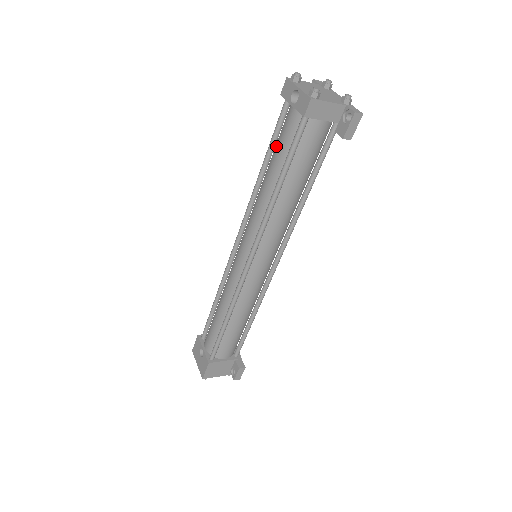
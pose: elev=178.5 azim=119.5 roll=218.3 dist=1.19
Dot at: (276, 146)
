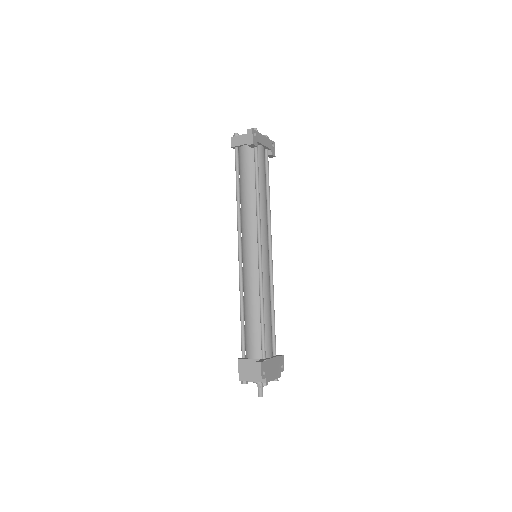
Dot at: occluded
